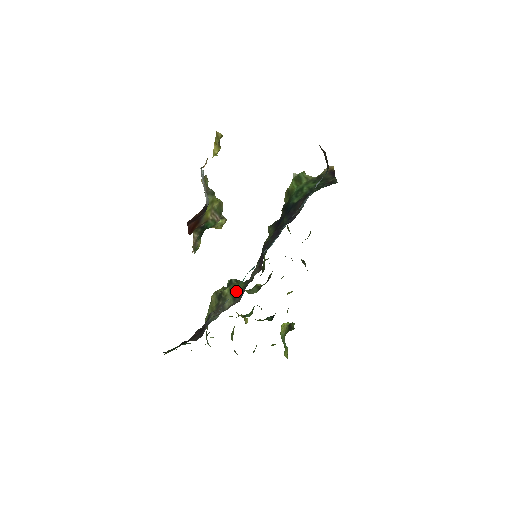
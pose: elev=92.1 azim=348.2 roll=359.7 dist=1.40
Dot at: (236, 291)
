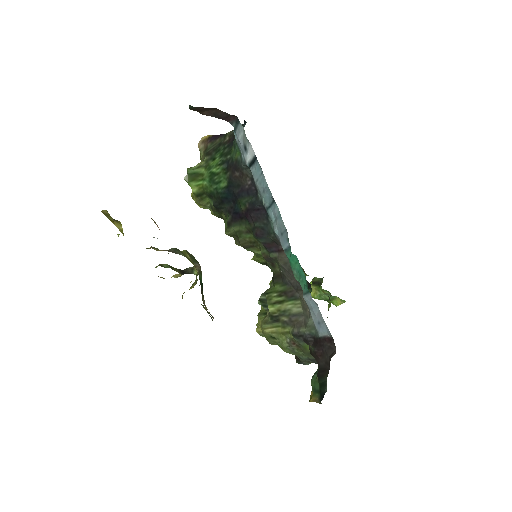
Dot at: (283, 295)
